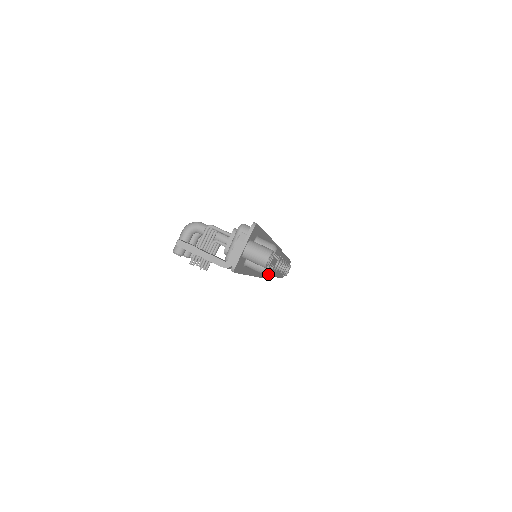
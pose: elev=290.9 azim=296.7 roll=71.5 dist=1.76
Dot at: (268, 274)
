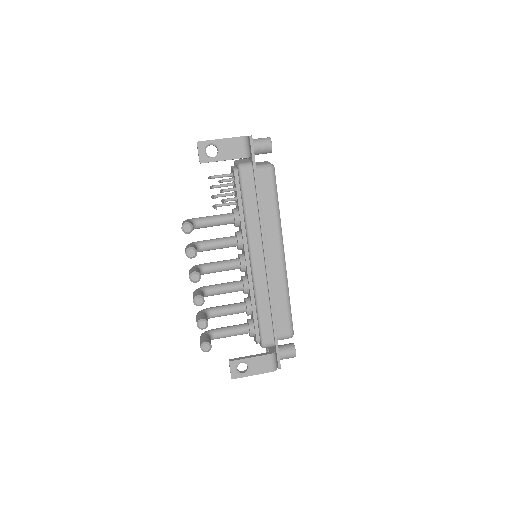
Dot at: (277, 200)
